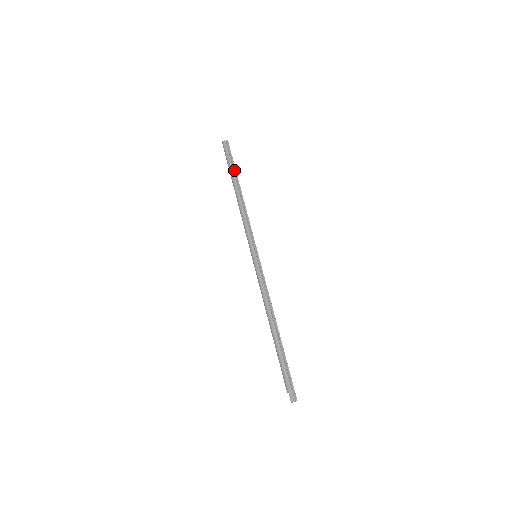
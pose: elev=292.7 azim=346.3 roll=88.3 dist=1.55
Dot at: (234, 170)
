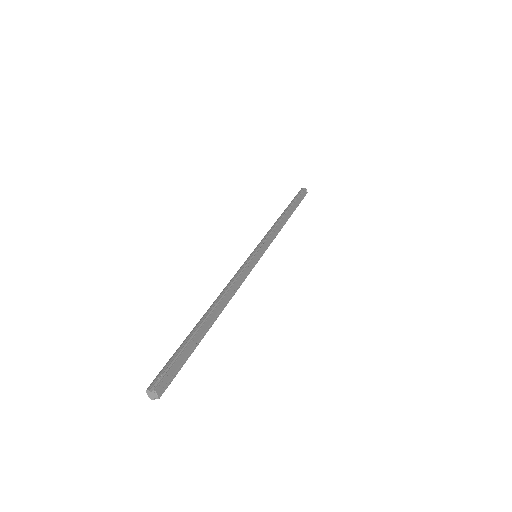
Dot at: (293, 202)
